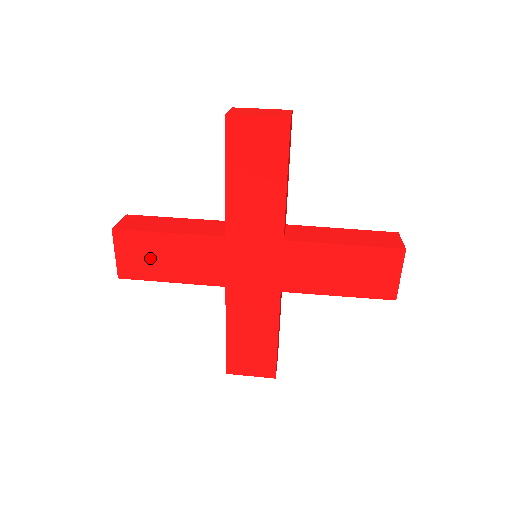
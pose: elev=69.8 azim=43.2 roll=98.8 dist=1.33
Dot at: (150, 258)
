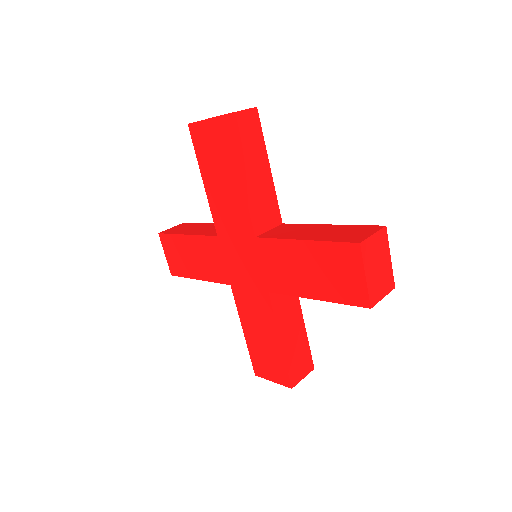
Dot at: (182, 257)
